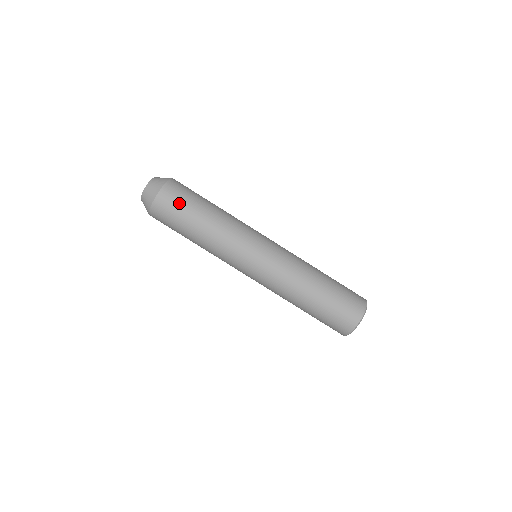
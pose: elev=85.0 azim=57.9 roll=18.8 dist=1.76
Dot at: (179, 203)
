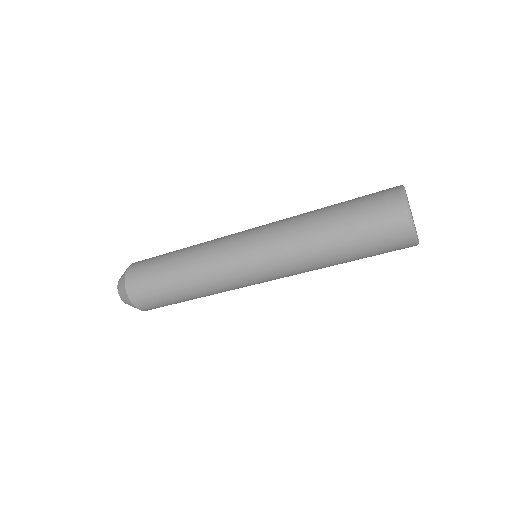
Dot at: (159, 304)
